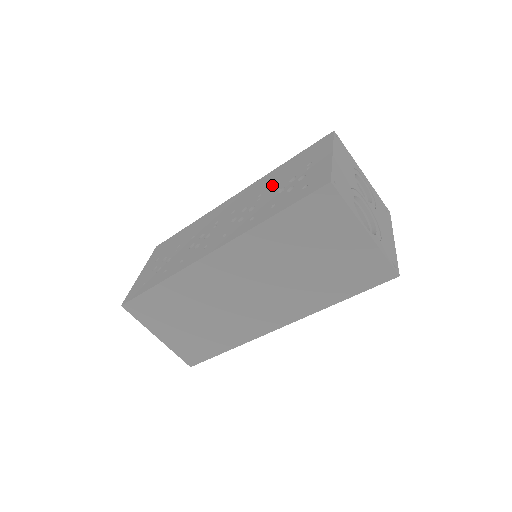
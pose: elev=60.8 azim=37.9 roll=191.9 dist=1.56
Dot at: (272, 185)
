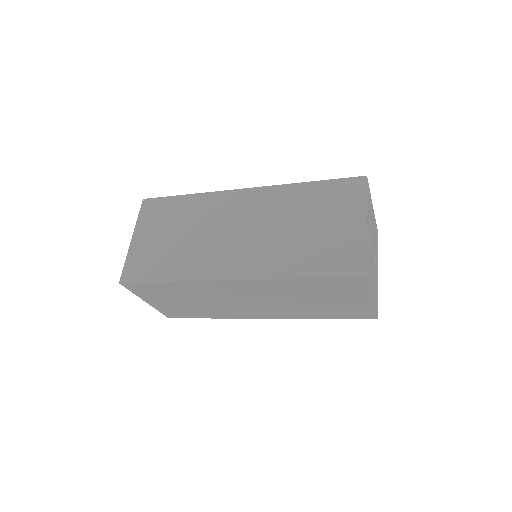
Dot at: occluded
